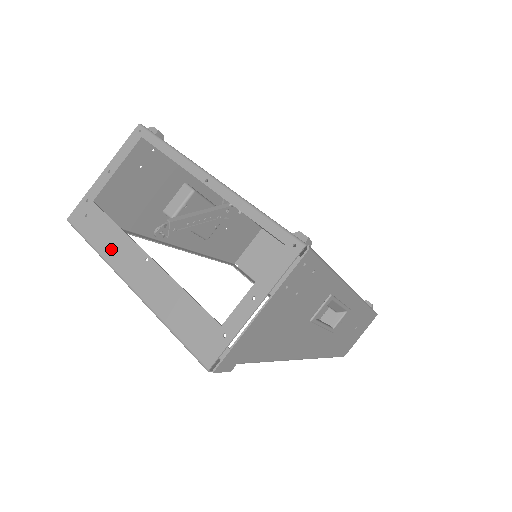
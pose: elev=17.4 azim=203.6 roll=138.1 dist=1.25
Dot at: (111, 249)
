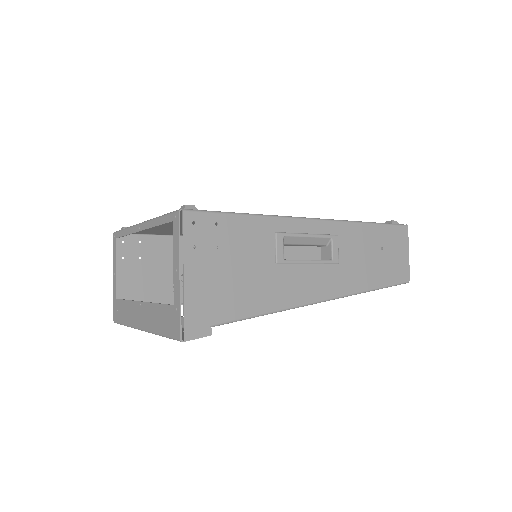
Dot at: (129, 317)
